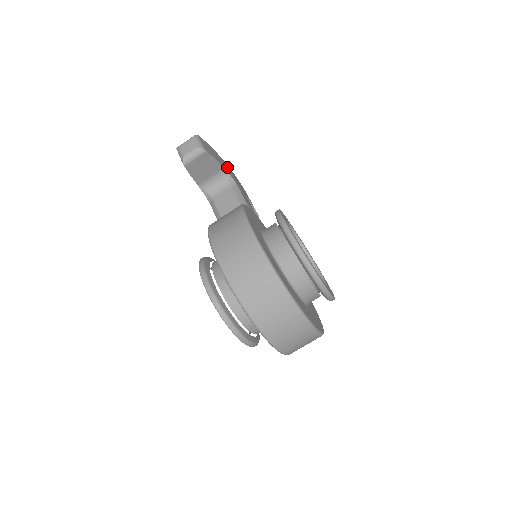
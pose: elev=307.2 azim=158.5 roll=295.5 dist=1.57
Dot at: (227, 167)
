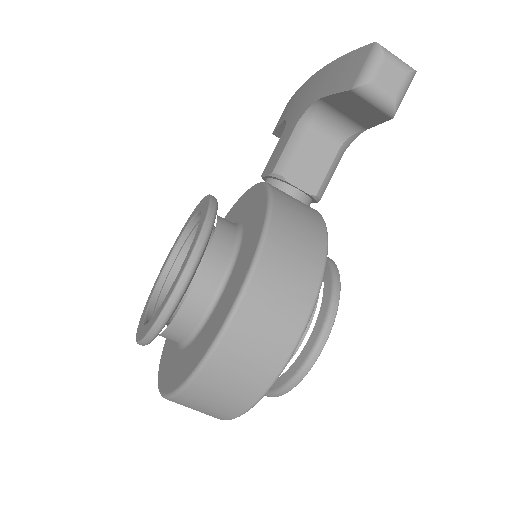
Dot at: occluded
